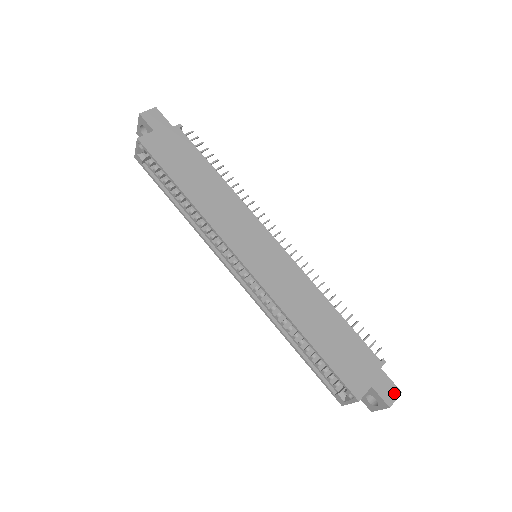
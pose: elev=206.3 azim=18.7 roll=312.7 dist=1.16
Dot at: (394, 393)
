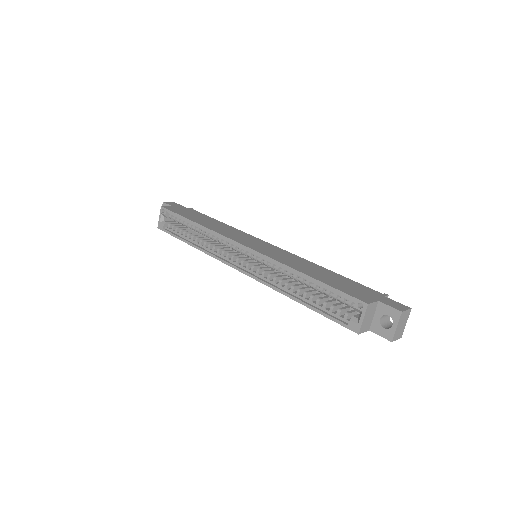
Dot at: (403, 307)
